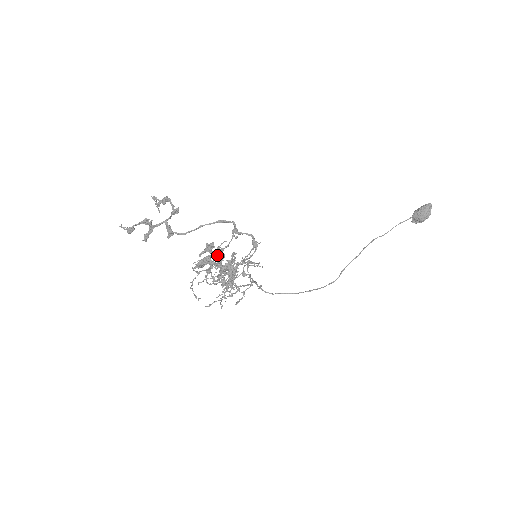
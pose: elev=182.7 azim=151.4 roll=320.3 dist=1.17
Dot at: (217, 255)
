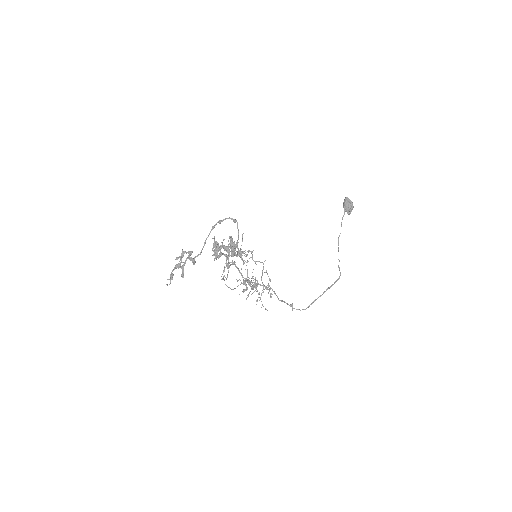
Dot at: (222, 244)
